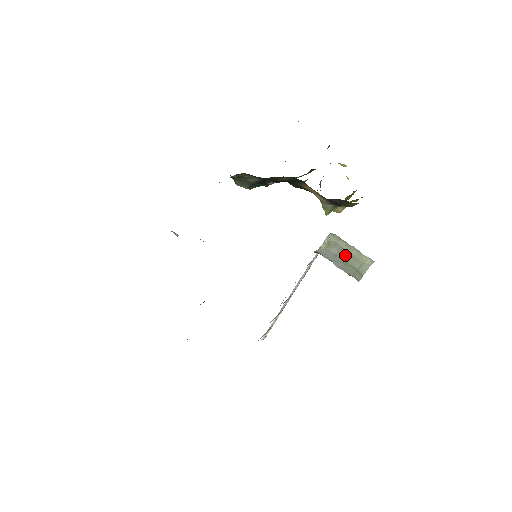
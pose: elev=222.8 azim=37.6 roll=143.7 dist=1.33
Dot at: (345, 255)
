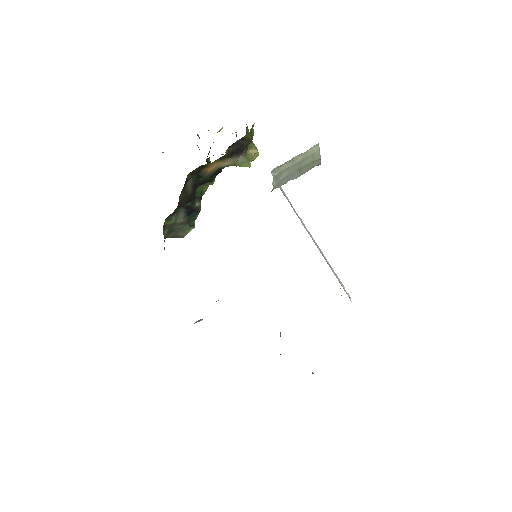
Dot at: (294, 167)
